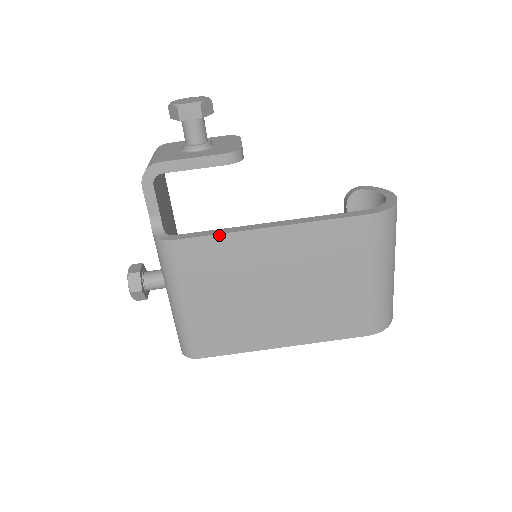
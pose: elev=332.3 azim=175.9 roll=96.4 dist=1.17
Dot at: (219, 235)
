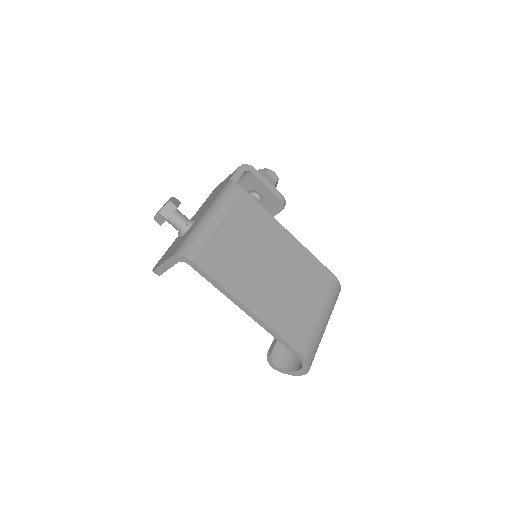
Dot at: (266, 211)
